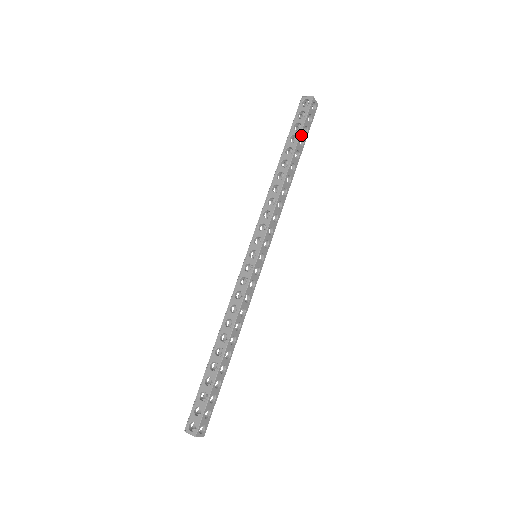
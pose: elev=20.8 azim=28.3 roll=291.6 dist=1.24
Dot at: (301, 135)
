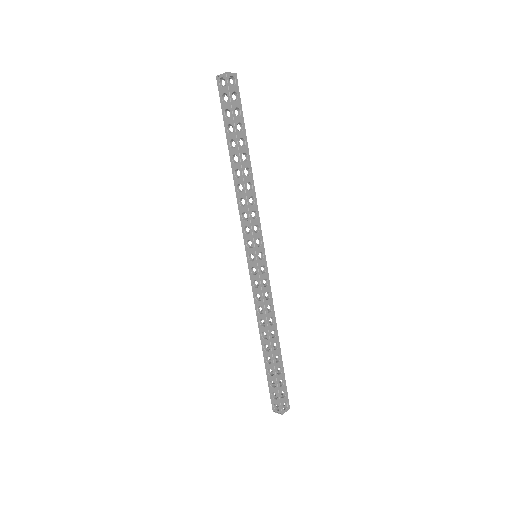
Dot at: (235, 122)
